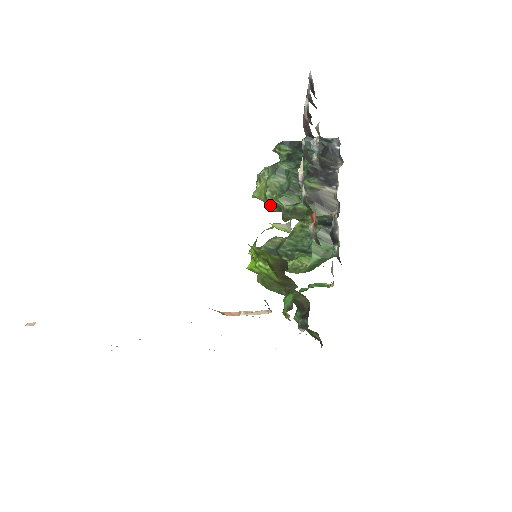
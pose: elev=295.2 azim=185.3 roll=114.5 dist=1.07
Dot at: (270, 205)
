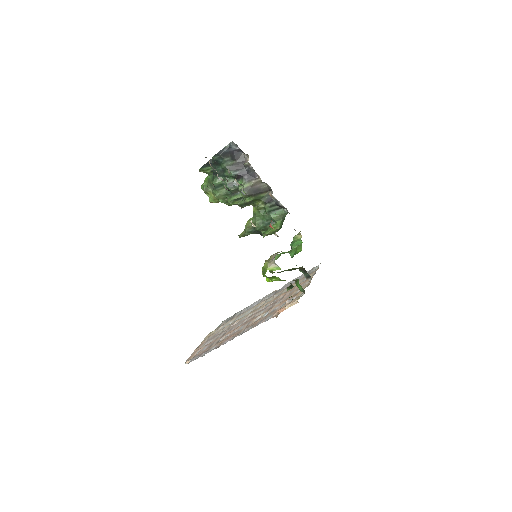
Dot at: (227, 204)
